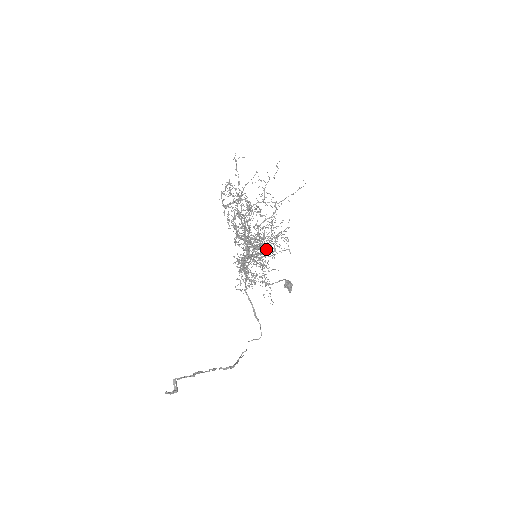
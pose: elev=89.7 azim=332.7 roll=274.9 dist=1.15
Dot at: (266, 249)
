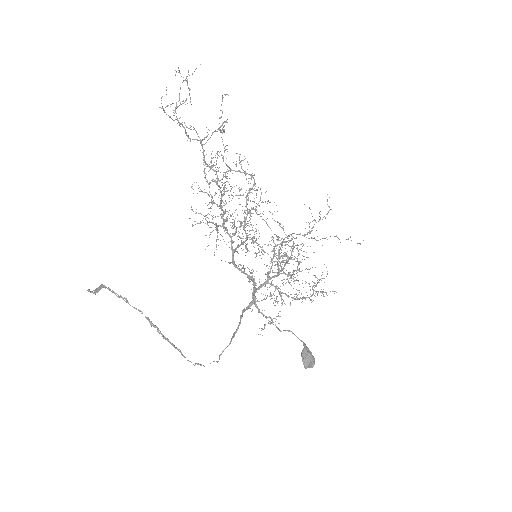
Dot at: (281, 273)
